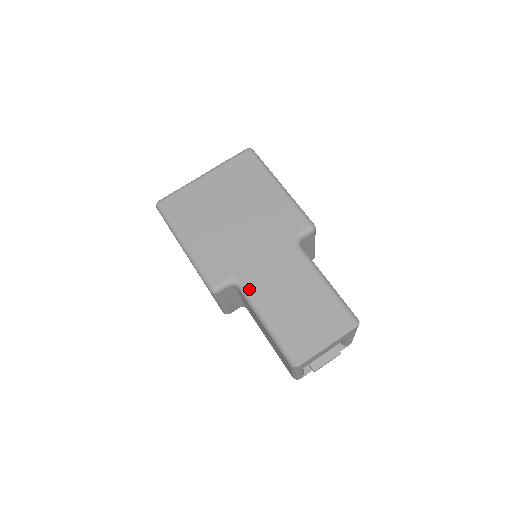
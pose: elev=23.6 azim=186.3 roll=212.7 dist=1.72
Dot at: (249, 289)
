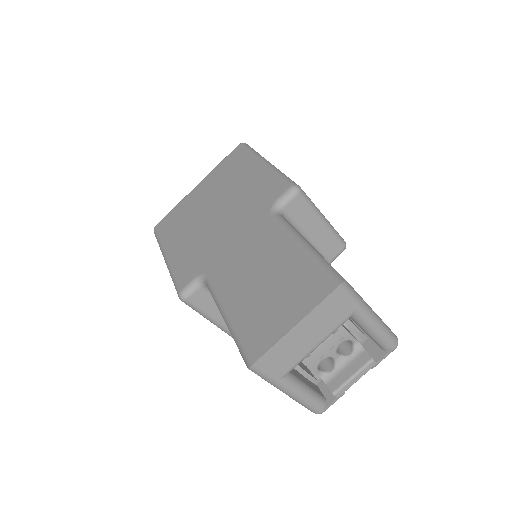
Dot at: (213, 281)
